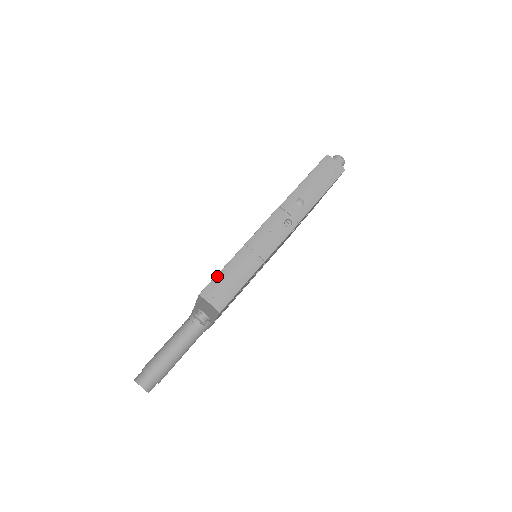
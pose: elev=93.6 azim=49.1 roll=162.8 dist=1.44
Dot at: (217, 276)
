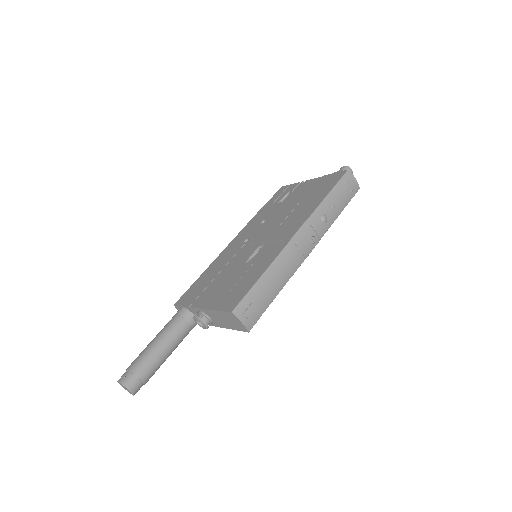
Dot at: (249, 293)
